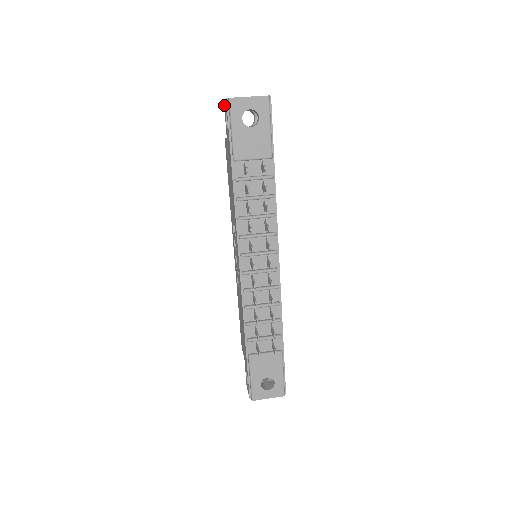
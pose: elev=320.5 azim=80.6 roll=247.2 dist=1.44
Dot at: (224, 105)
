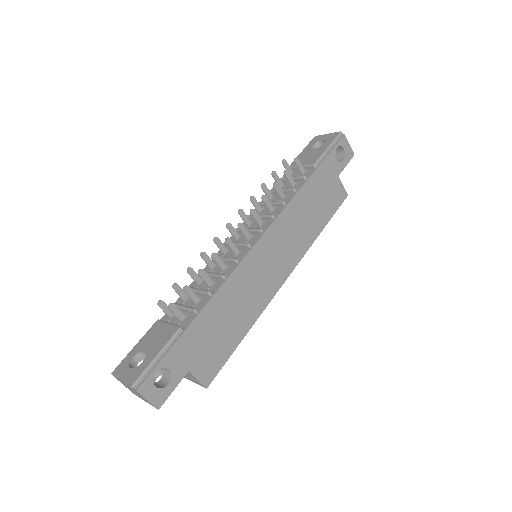
Dot at: occluded
